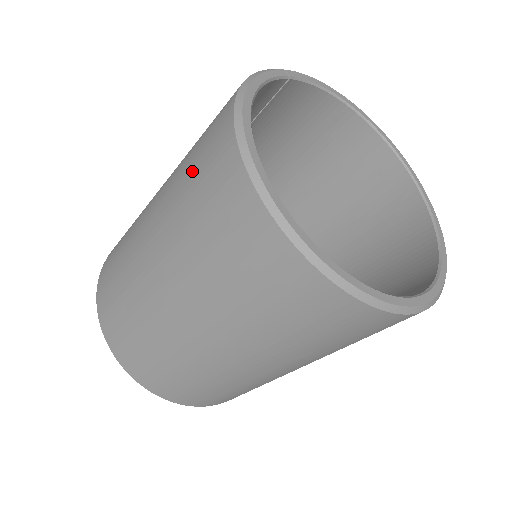
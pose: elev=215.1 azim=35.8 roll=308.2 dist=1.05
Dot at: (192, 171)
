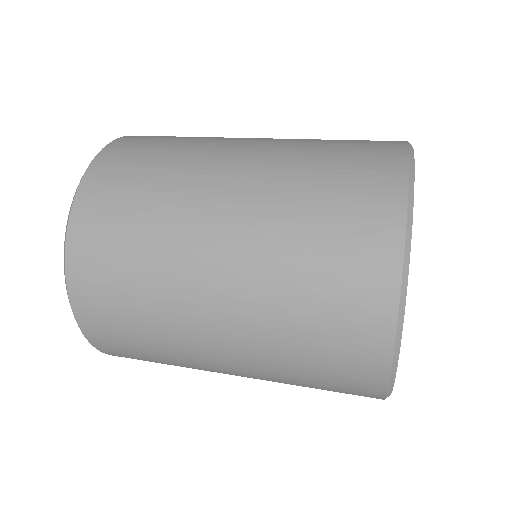
Dot at: (326, 194)
